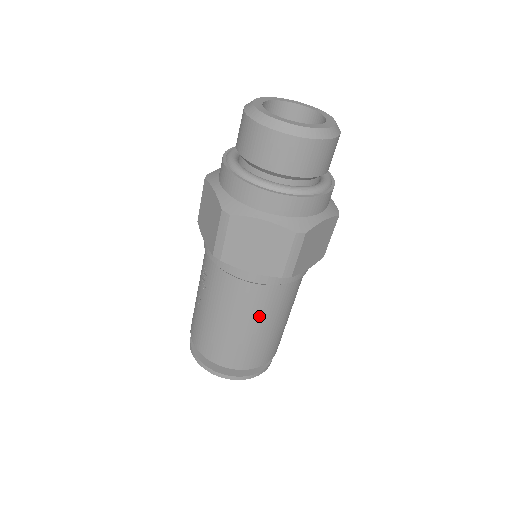
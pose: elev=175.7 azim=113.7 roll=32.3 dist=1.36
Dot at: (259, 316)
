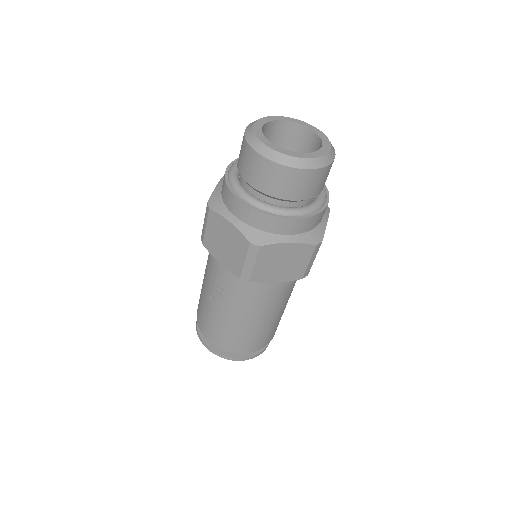
Dot at: (276, 308)
